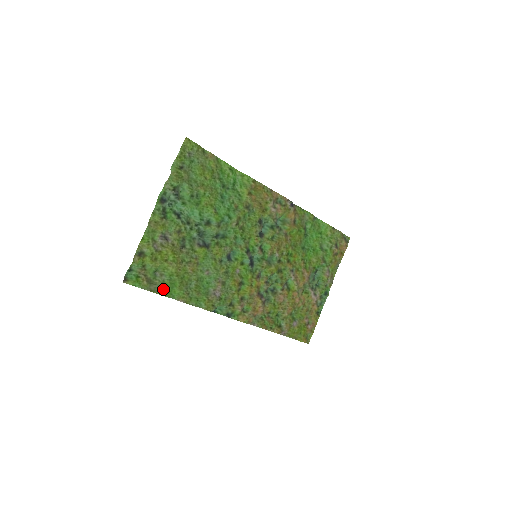
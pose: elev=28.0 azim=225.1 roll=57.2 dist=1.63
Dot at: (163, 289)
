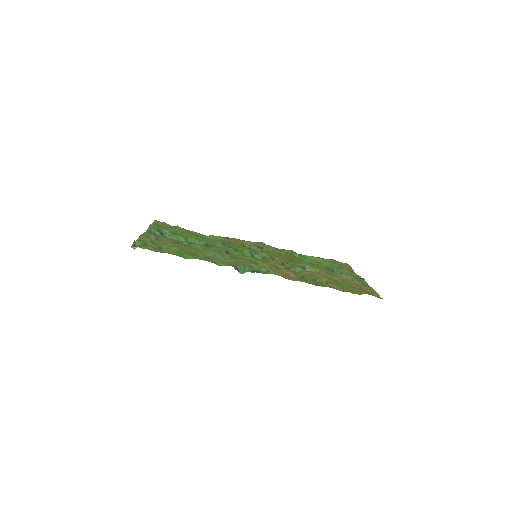
Dot at: (172, 253)
